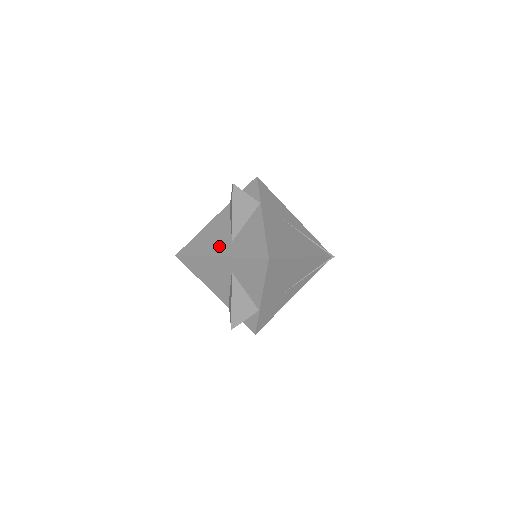
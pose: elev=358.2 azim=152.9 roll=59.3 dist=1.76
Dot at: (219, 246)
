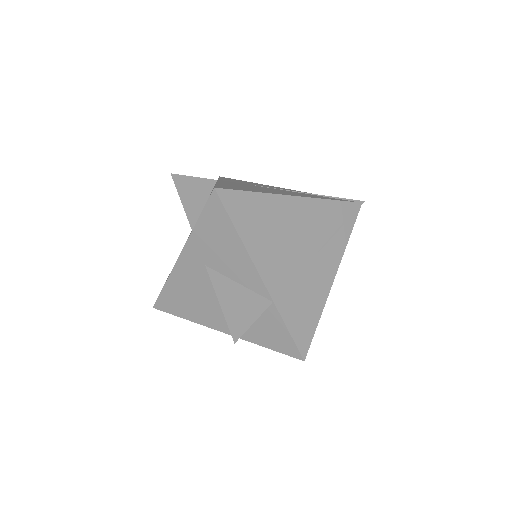
Dot at: occluded
